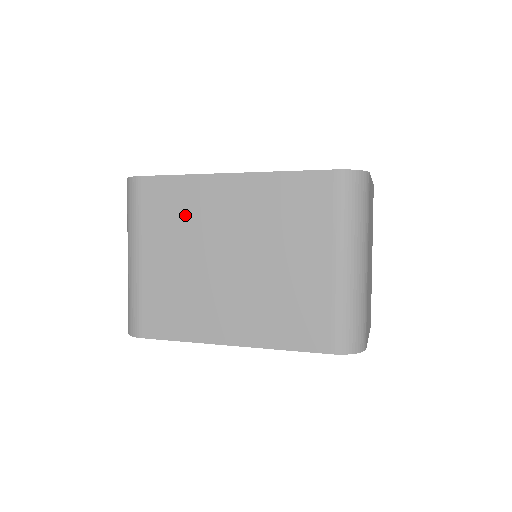
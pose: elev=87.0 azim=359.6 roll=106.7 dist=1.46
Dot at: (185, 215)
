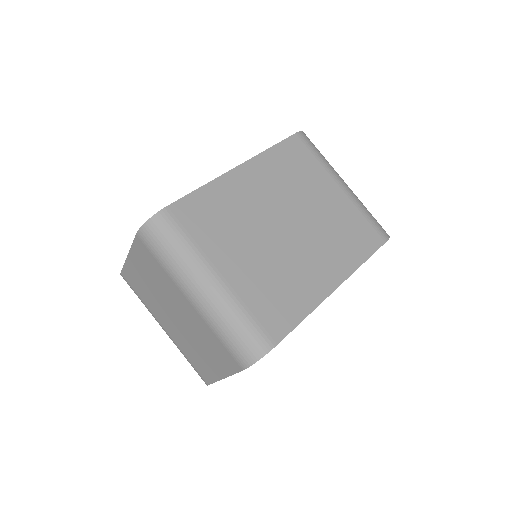
Dot at: (230, 215)
